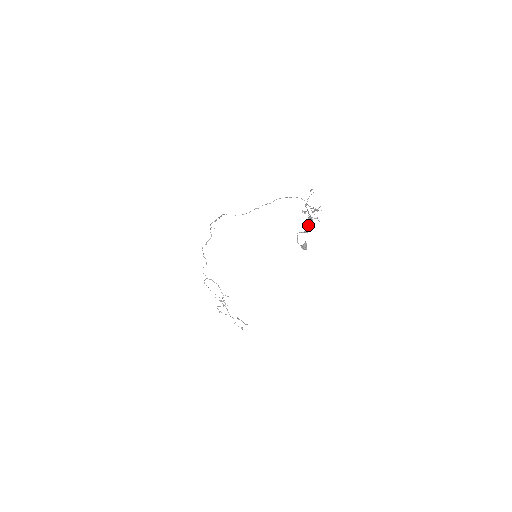
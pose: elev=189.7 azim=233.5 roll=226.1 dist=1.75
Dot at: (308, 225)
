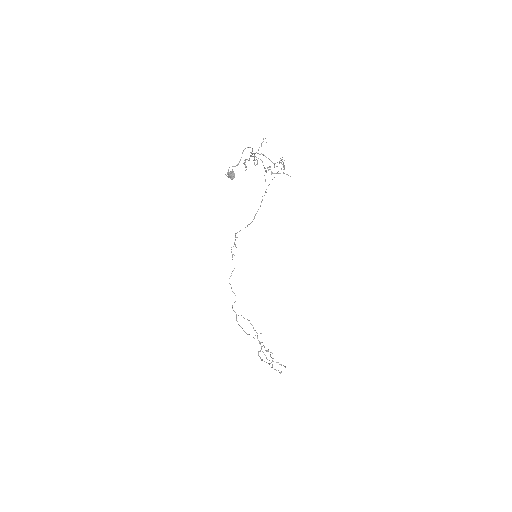
Dot at: (244, 160)
